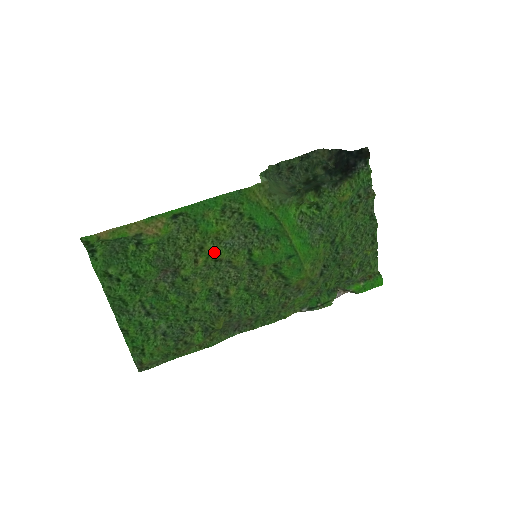
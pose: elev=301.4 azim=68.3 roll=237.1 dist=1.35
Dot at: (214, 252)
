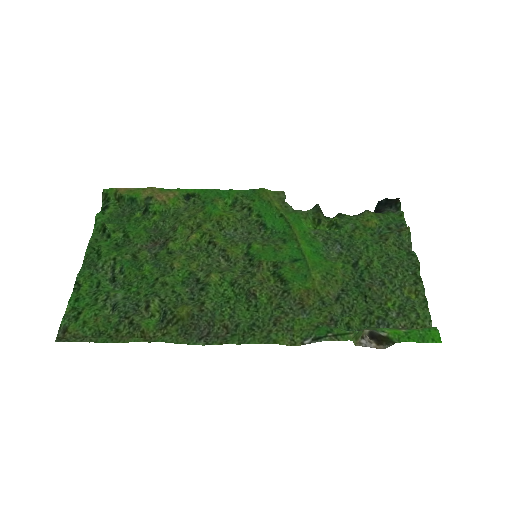
Dot at: (210, 232)
